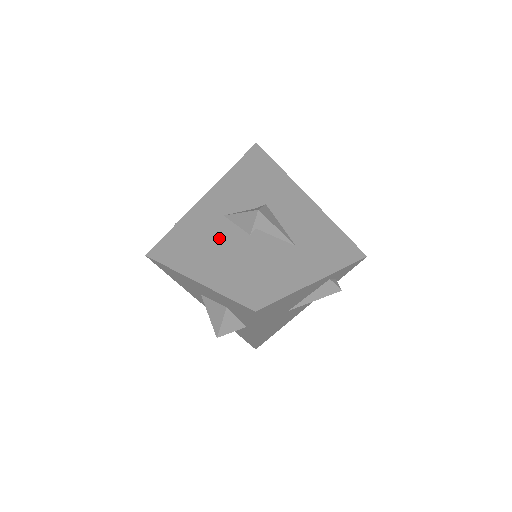
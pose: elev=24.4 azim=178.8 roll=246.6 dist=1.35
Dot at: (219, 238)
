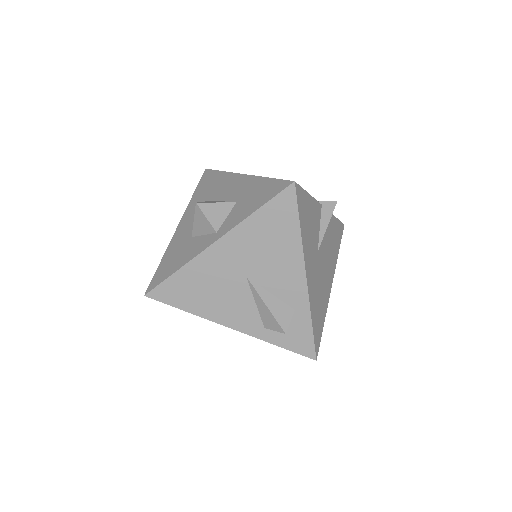
Dot at: occluded
